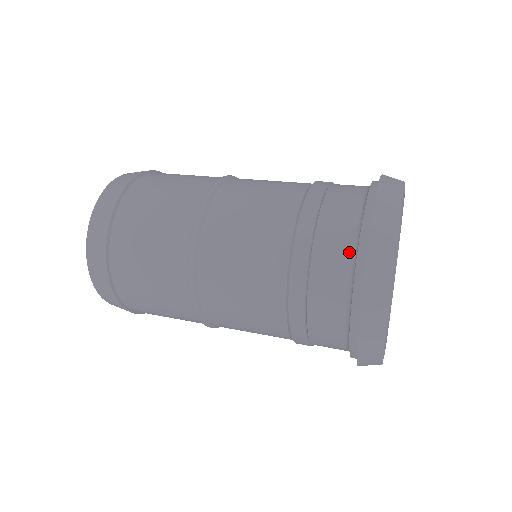
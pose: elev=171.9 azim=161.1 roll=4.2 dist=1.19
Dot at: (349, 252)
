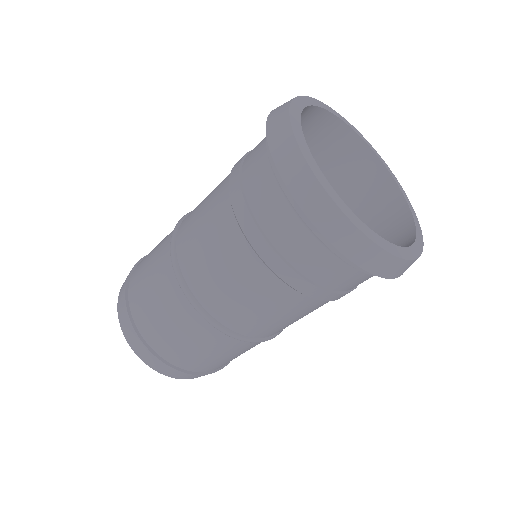
Dot at: (277, 189)
